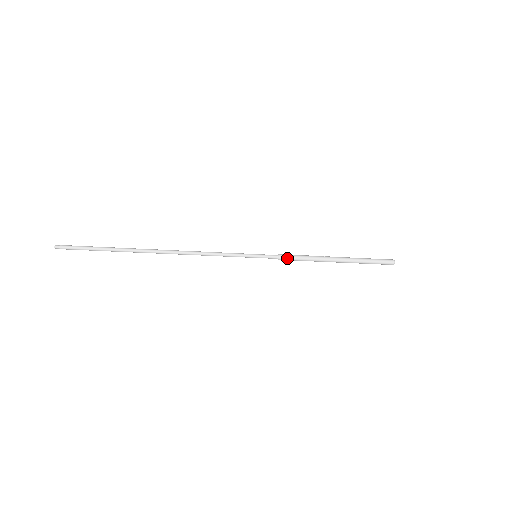
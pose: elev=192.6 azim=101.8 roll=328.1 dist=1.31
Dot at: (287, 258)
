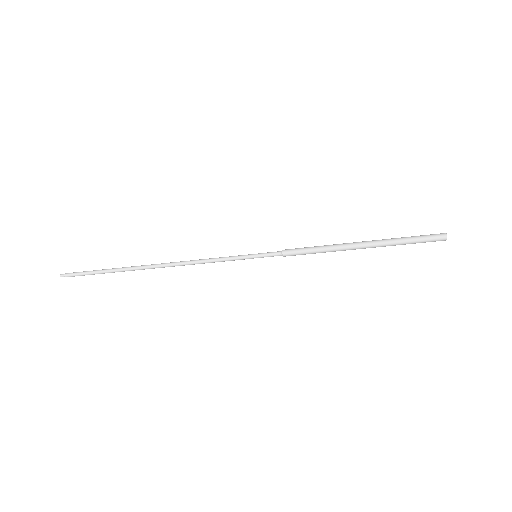
Dot at: (292, 251)
